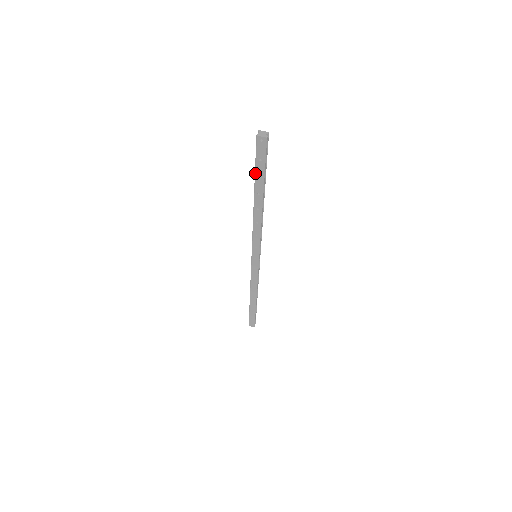
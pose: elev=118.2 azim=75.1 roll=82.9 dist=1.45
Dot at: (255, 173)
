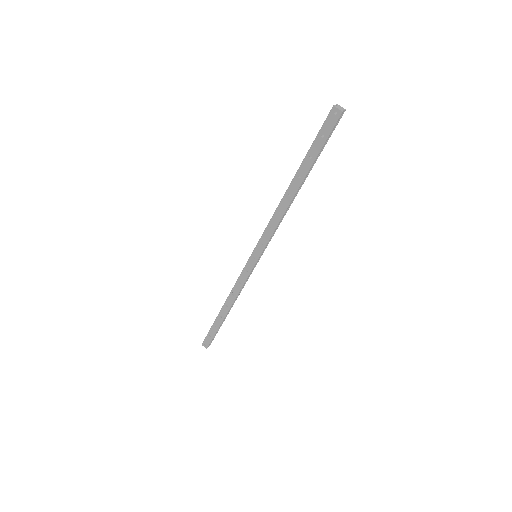
Dot at: (309, 150)
